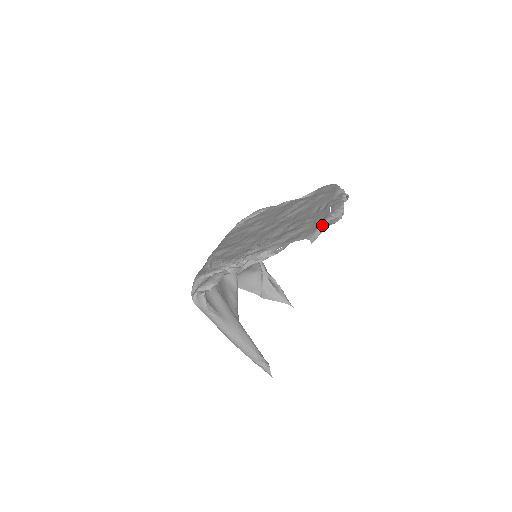
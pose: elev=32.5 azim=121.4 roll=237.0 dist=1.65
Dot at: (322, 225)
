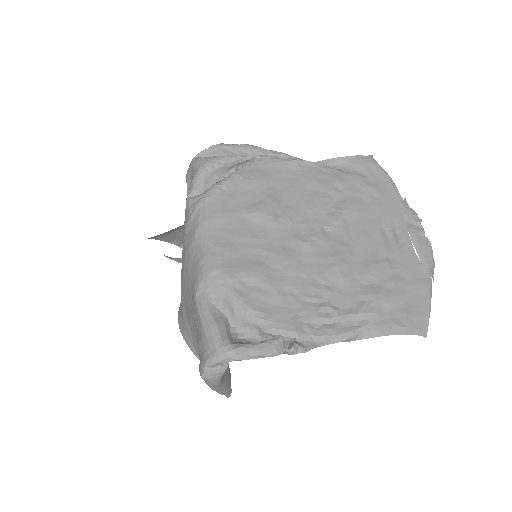
Dot at: (430, 304)
